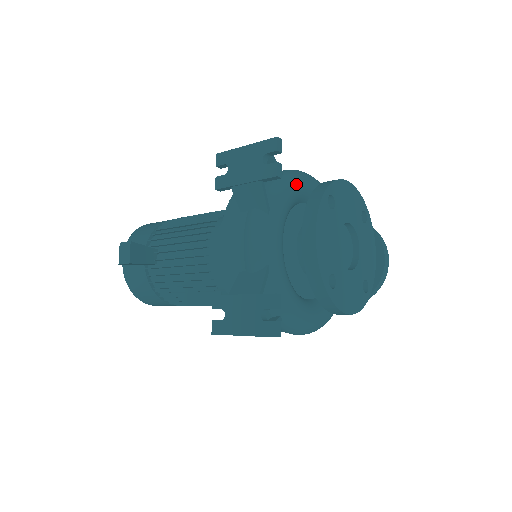
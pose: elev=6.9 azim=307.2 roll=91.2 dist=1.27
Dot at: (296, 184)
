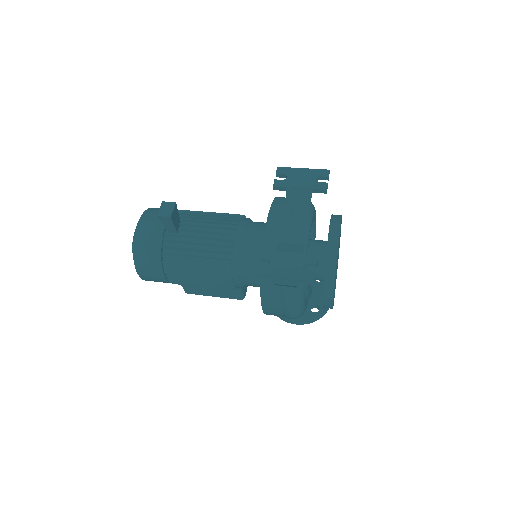
Dot at: (315, 210)
